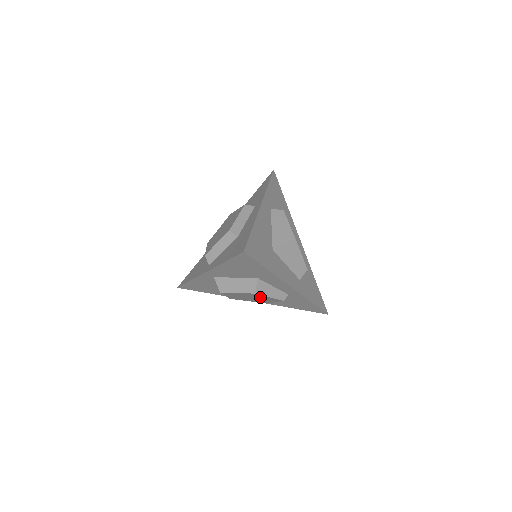
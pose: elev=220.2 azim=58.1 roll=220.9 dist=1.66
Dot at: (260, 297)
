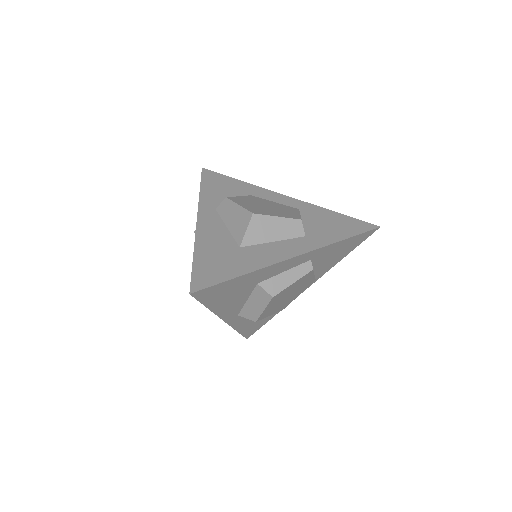
Dot at: (289, 290)
